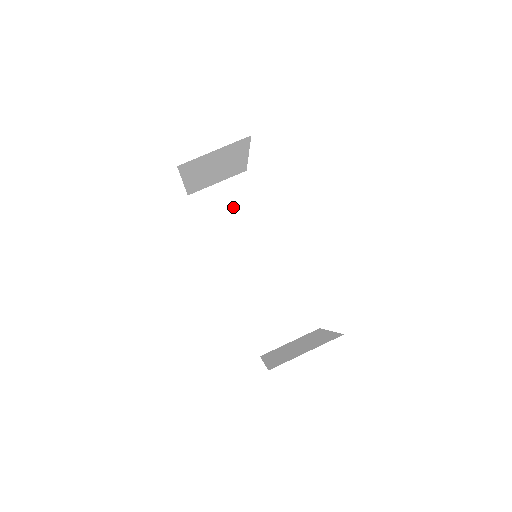
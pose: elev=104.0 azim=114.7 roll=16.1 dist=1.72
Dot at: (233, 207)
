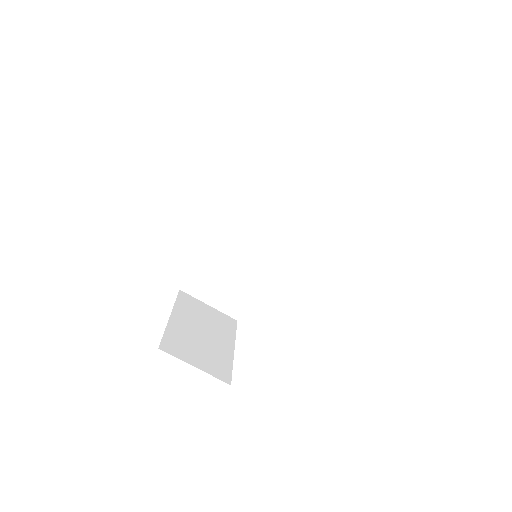
Dot at: (297, 184)
